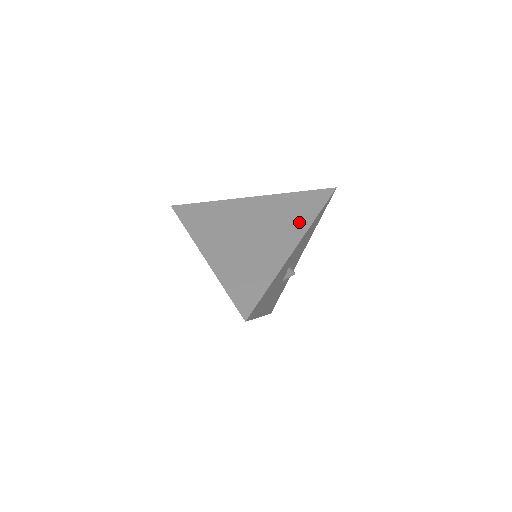
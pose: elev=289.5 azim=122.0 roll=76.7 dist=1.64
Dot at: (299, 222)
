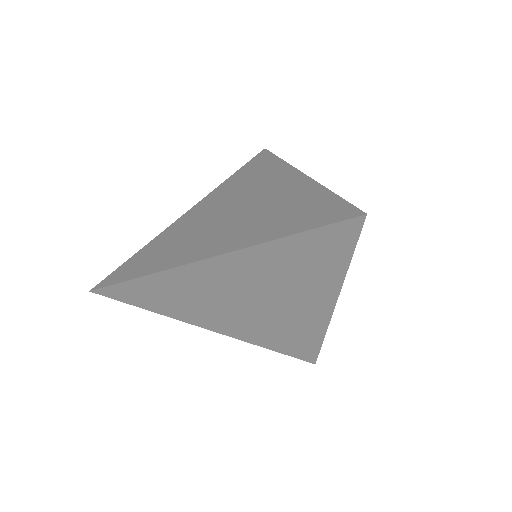
Dot at: (271, 171)
